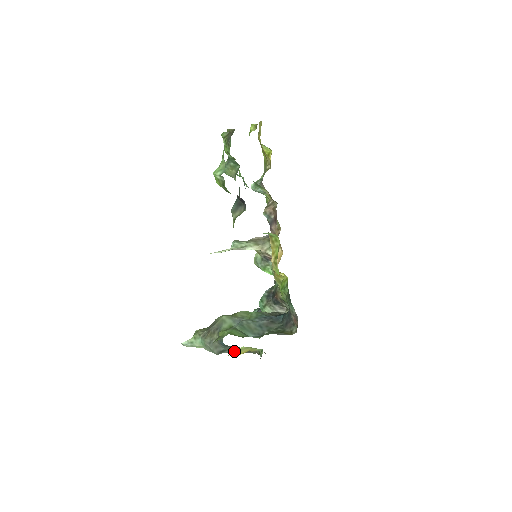
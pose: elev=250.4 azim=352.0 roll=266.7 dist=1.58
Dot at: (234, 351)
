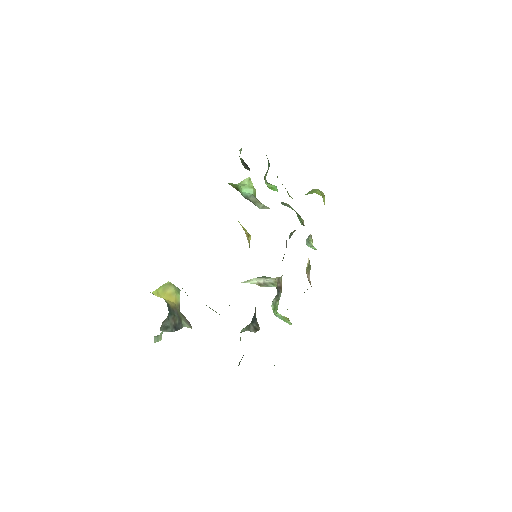
Dot at: (160, 287)
